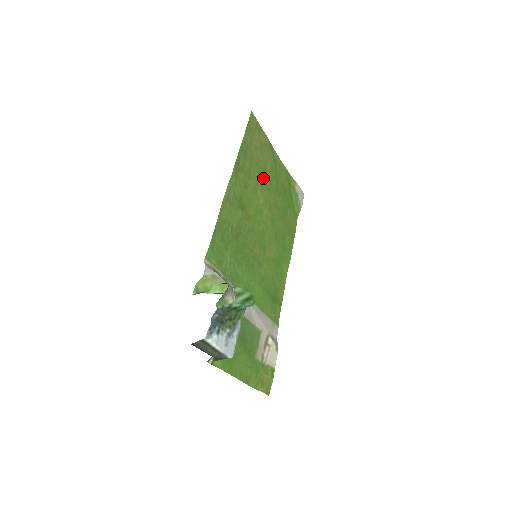
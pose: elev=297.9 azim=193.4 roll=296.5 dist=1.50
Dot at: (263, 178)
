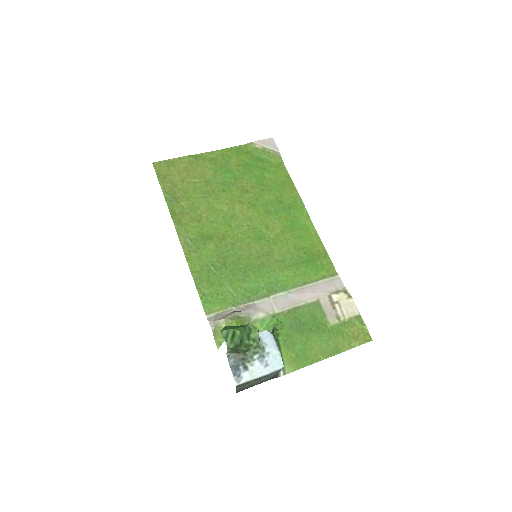
Dot at: (211, 190)
